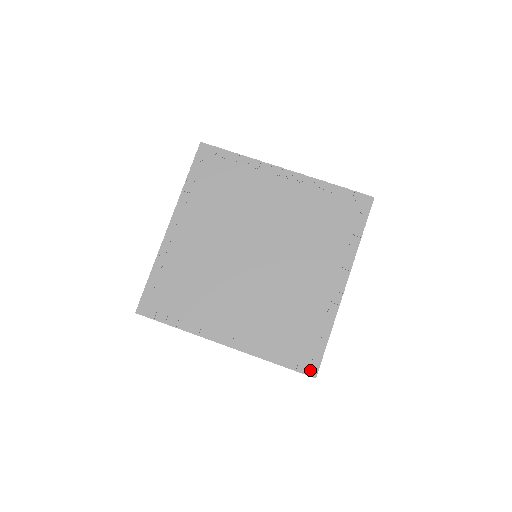
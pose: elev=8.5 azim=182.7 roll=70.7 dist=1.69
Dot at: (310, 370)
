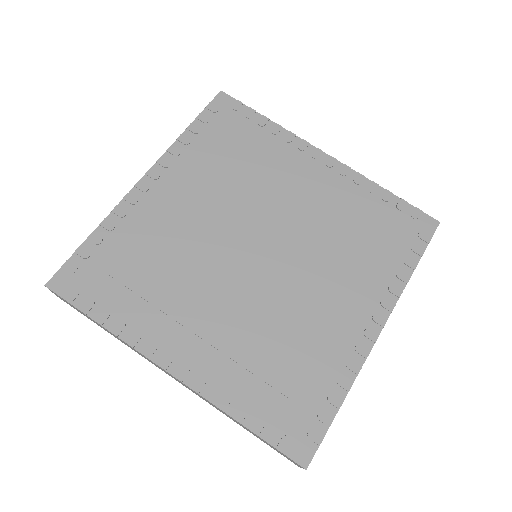
Dot at: (300, 453)
